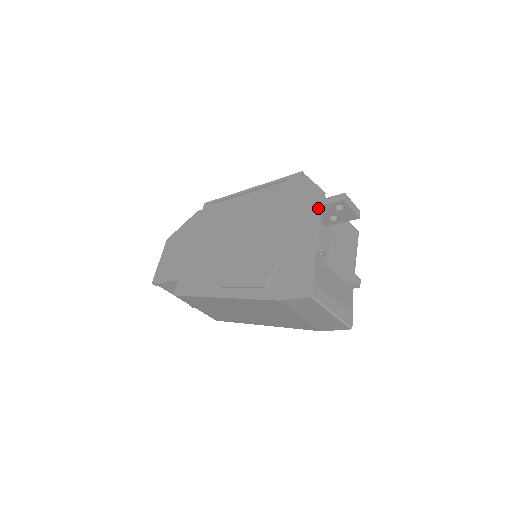
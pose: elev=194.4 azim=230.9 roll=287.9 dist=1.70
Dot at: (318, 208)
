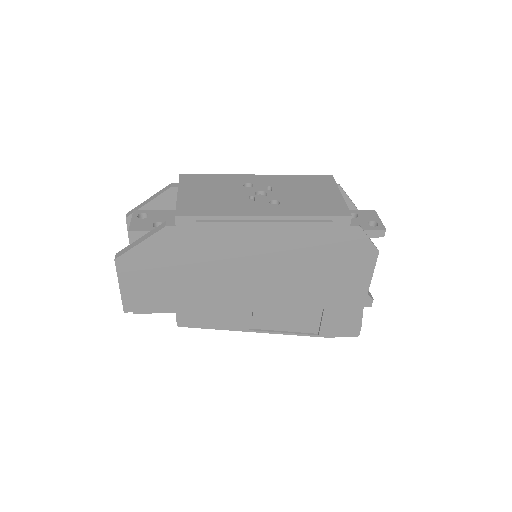
Dot at: (371, 268)
